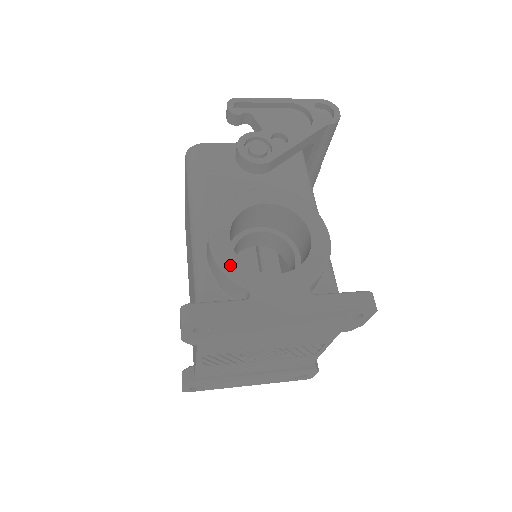
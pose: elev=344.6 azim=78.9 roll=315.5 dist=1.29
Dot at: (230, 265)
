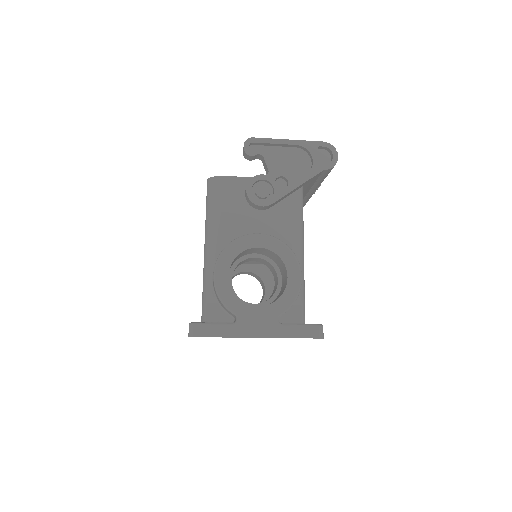
Dot at: (226, 297)
